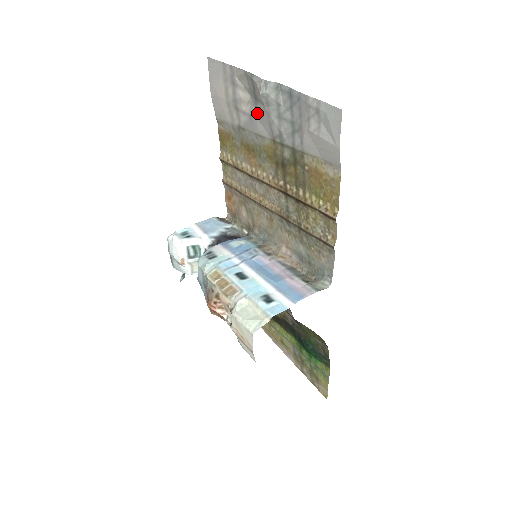
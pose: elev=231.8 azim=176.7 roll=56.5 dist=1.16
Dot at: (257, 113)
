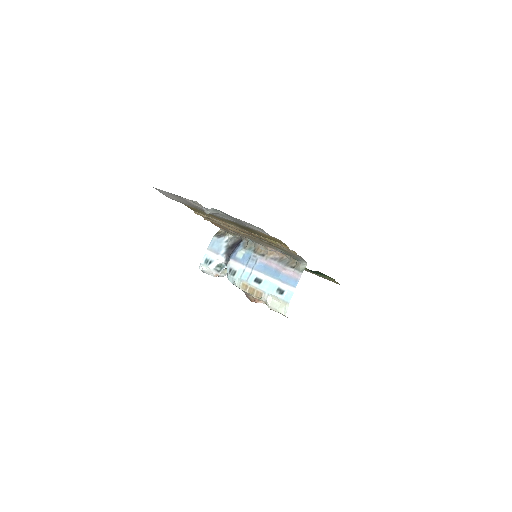
Dot at: occluded
